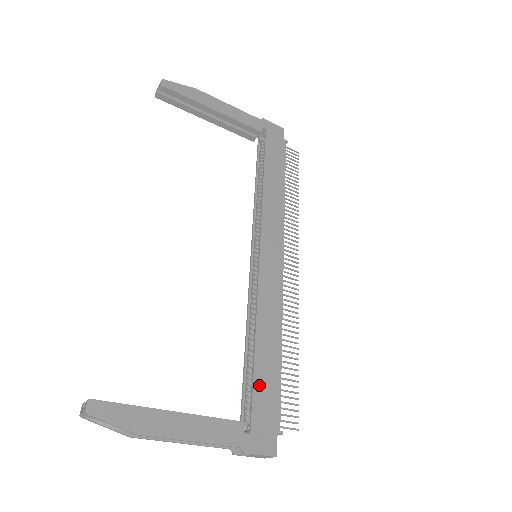
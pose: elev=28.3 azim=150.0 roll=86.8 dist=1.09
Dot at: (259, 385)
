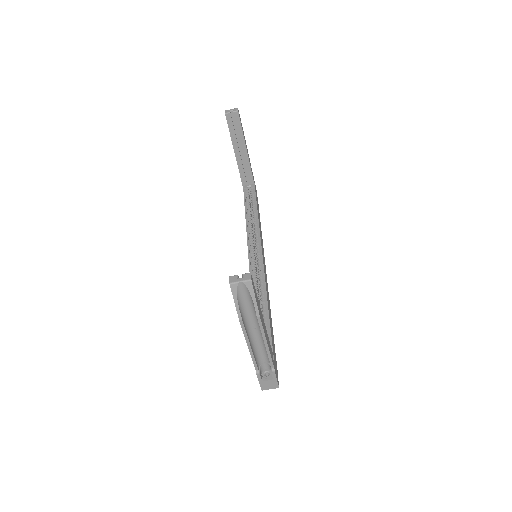
Dot at: (272, 336)
